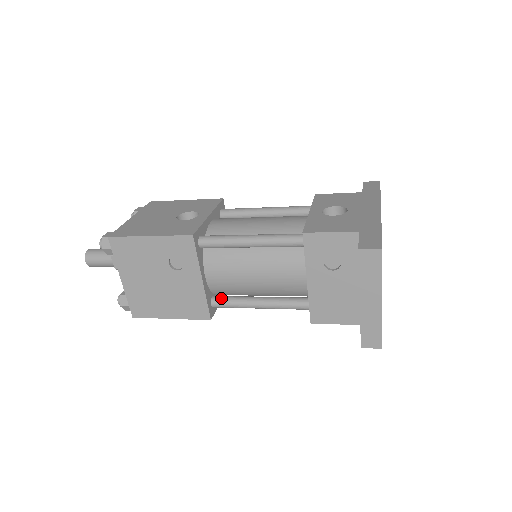
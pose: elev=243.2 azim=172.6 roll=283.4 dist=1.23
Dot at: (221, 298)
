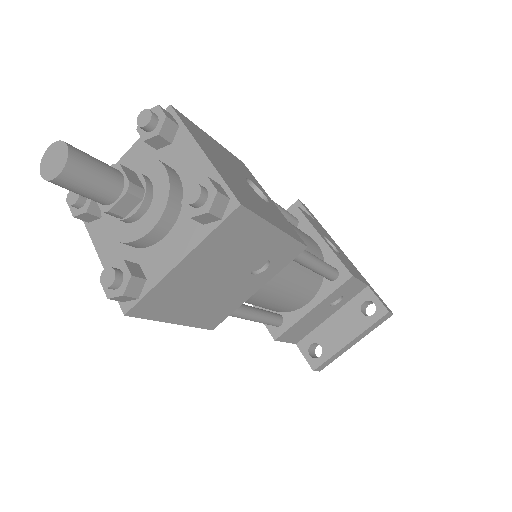
Dot at: occluded
